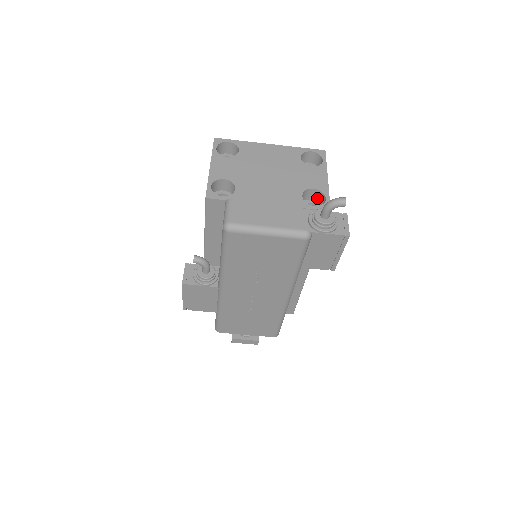
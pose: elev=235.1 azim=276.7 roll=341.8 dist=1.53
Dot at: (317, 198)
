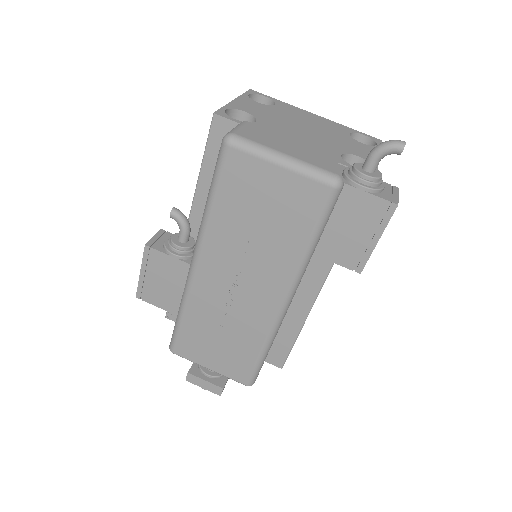
Dot at: occluded
